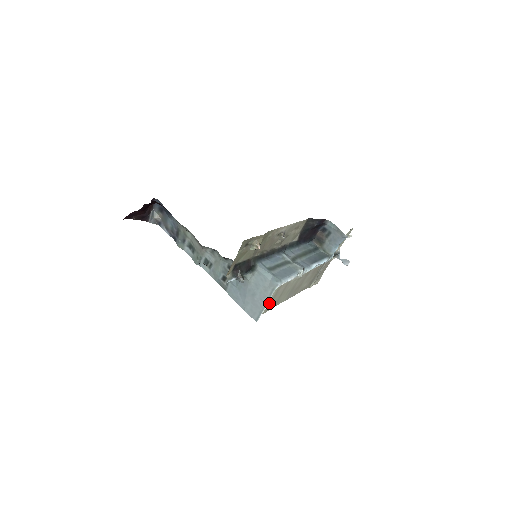
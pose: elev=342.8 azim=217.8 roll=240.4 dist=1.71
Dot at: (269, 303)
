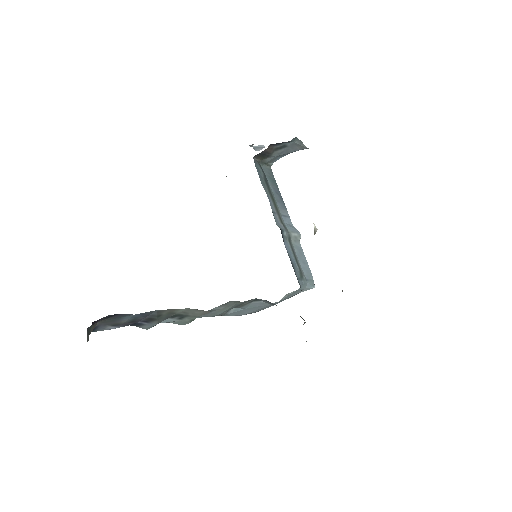
Dot at: occluded
